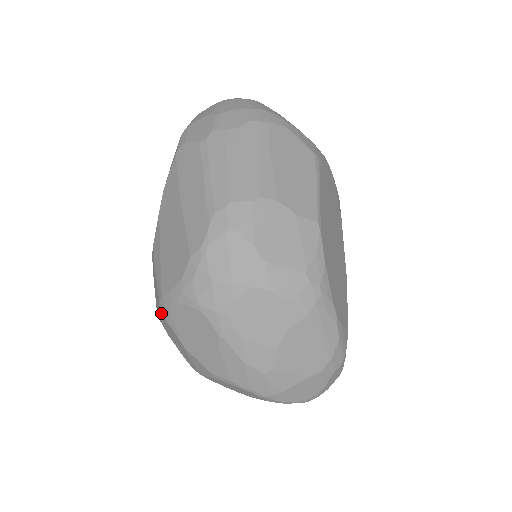
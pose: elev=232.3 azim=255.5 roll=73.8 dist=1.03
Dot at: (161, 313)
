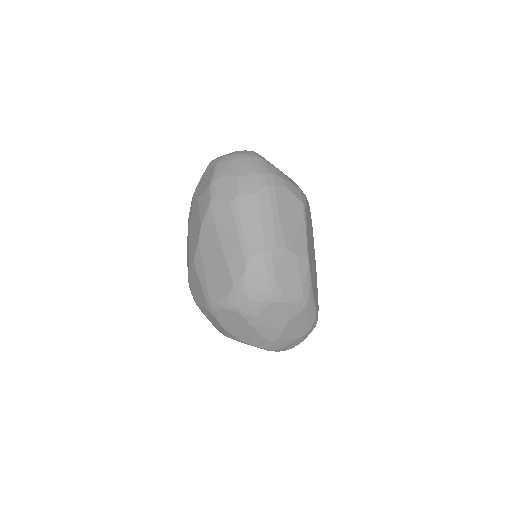
Dot at: (207, 308)
